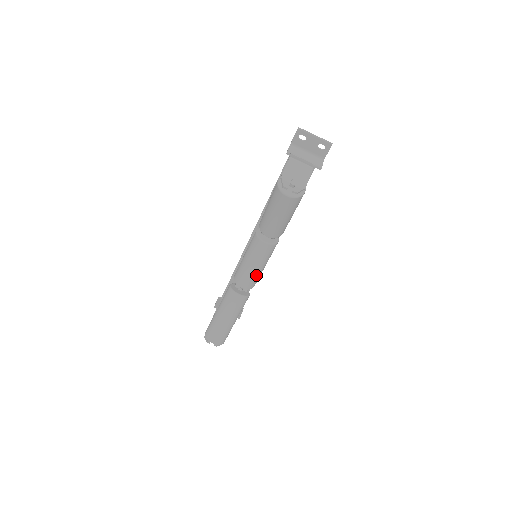
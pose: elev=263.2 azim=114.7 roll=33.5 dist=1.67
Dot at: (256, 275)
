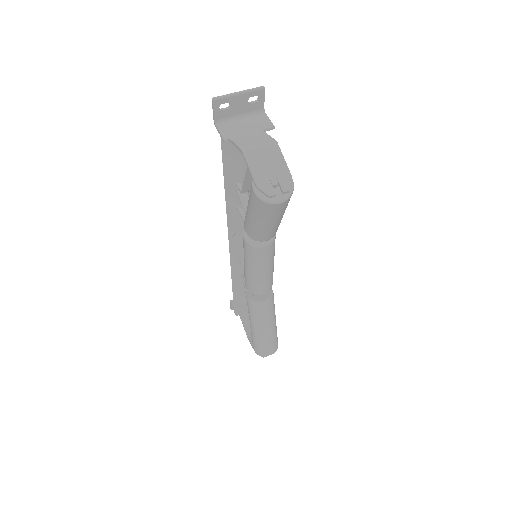
Dot at: (271, 274)
